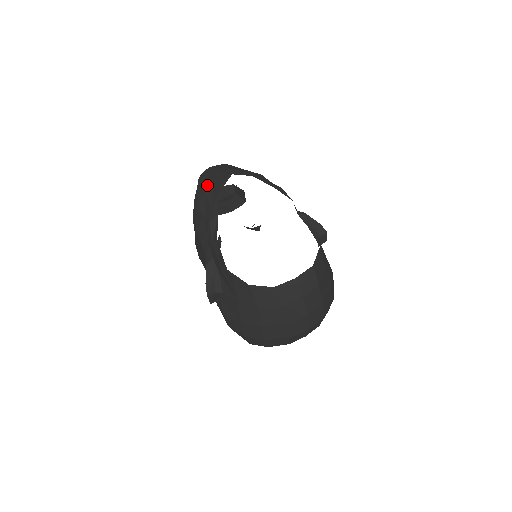
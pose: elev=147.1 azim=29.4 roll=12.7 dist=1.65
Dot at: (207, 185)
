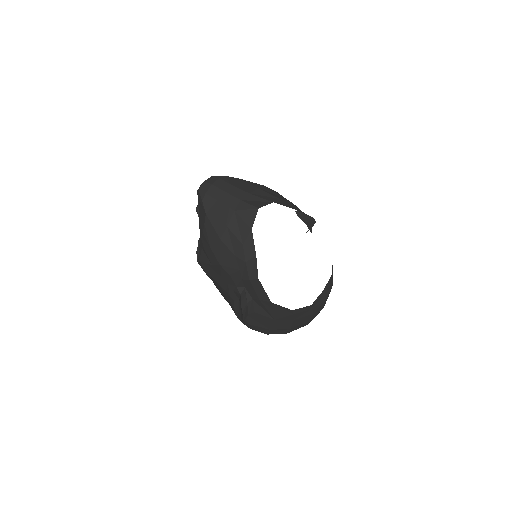
Dot at: (224, 216)
